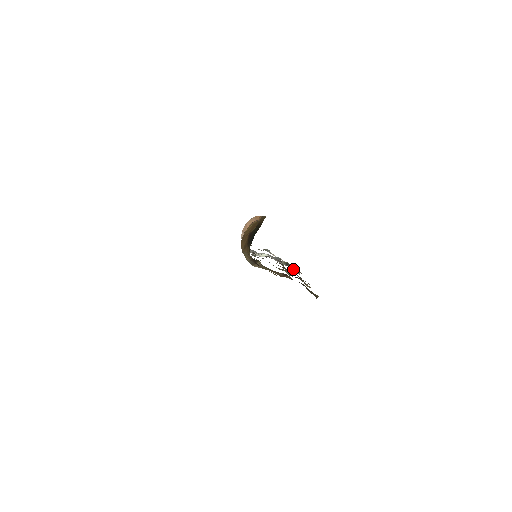
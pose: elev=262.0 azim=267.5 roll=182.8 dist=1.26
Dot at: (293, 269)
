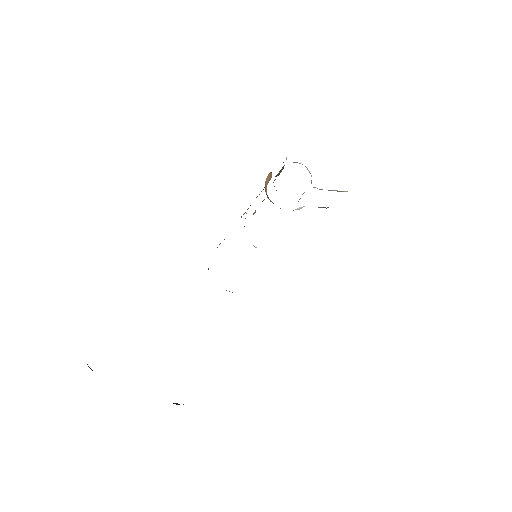
Dot at: occluded
